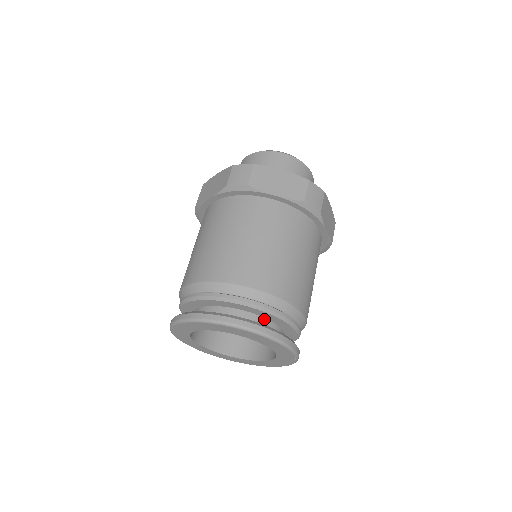
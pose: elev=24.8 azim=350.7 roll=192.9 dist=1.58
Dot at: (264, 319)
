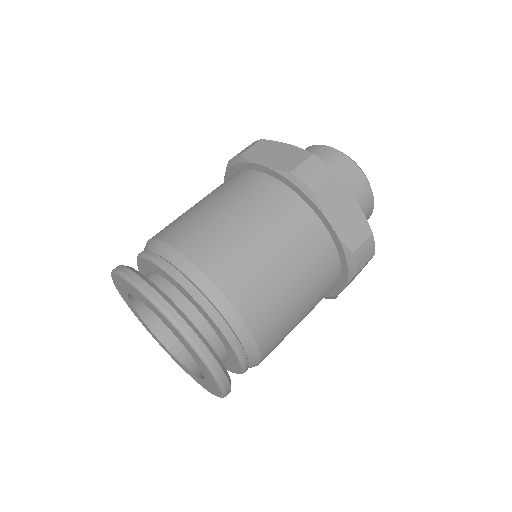
Dot at: (221, 344)
